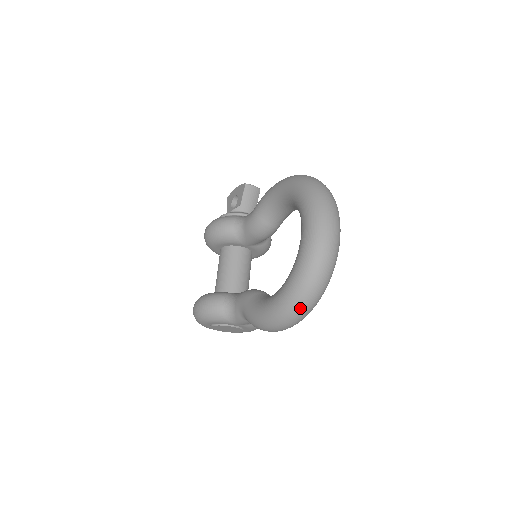
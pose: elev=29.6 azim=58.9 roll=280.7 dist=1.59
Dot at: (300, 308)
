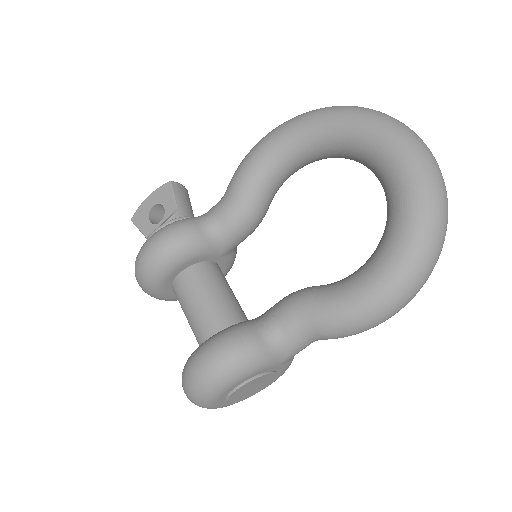
Dot at: (438, 251)
